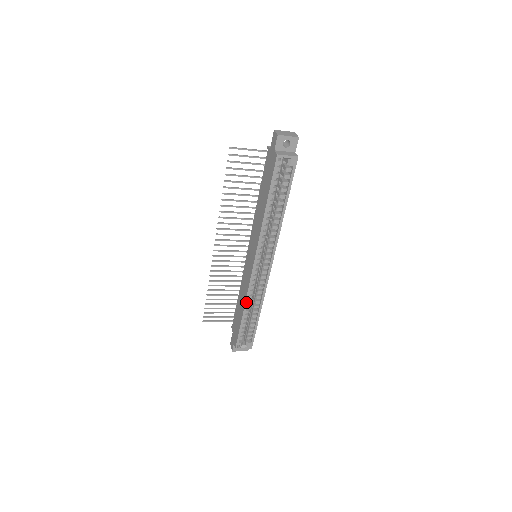
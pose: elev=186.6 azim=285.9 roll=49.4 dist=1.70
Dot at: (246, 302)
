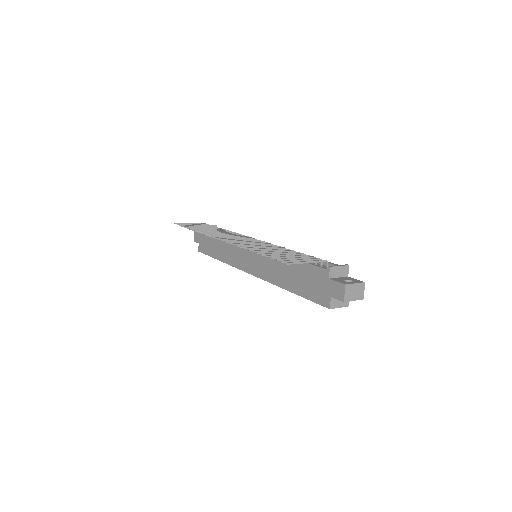
Dot at: (227, 263)
